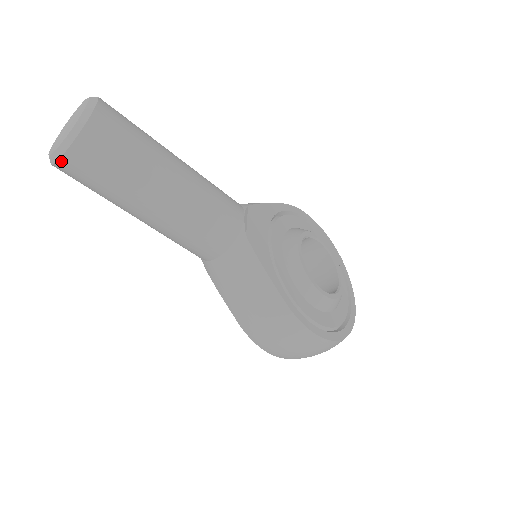
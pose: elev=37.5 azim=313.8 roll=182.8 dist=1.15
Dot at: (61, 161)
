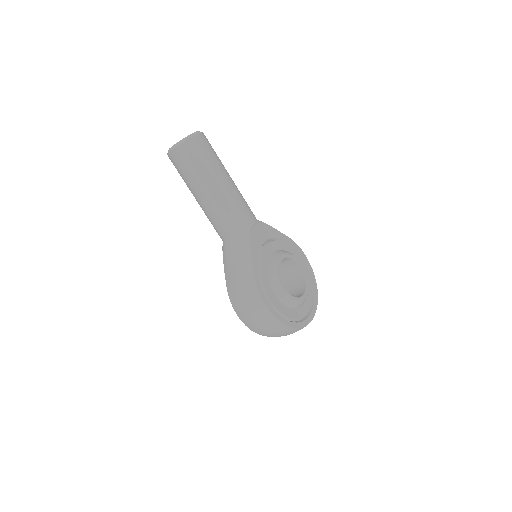
Dot at: (172, 152)
